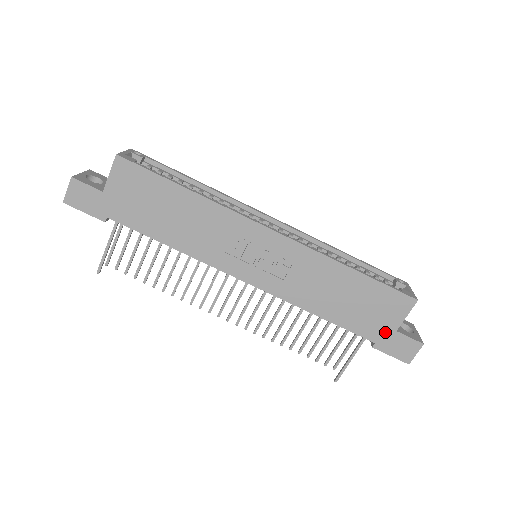
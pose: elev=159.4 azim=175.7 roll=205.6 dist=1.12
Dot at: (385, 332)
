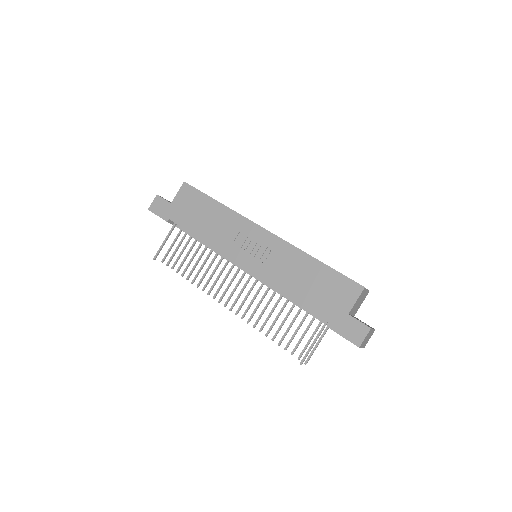
Dot at: (339, 314)
